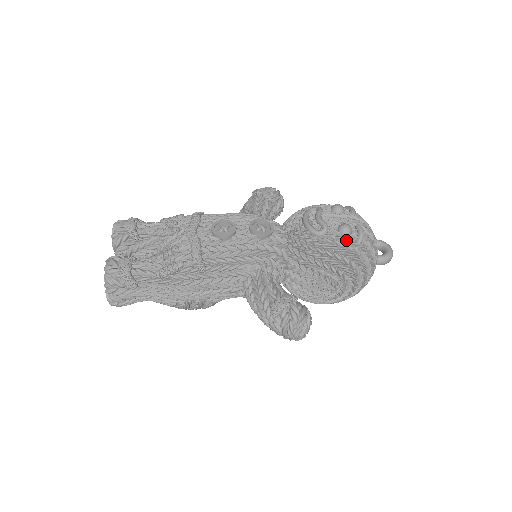
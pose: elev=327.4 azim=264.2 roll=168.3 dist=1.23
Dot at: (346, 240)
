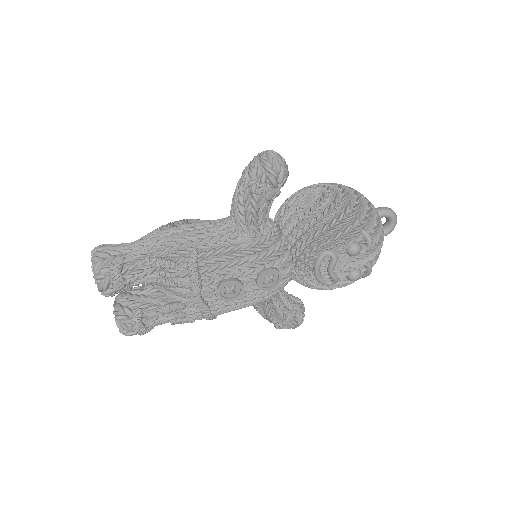
Dot at: (352, 282)
